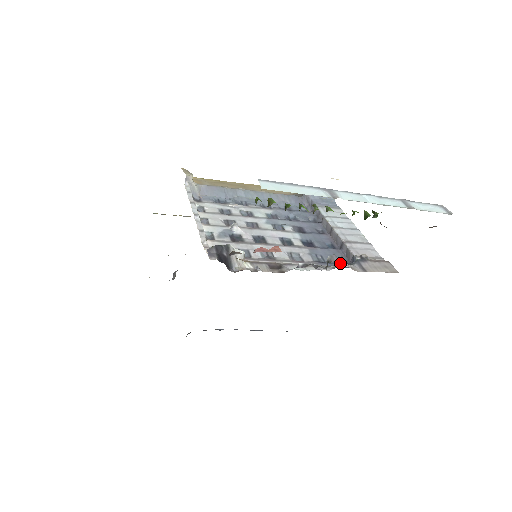
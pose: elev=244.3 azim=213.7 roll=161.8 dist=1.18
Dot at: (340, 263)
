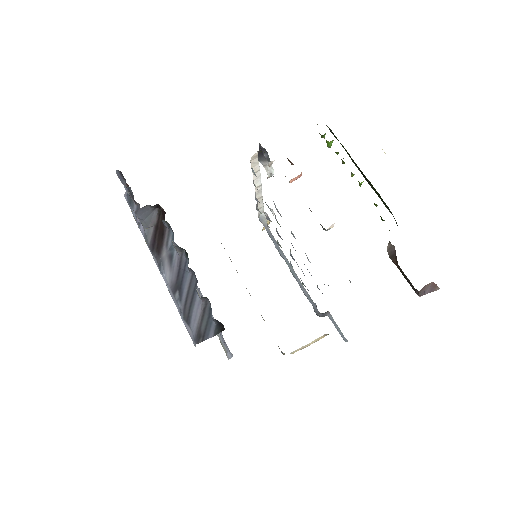
Dot at: occluded
